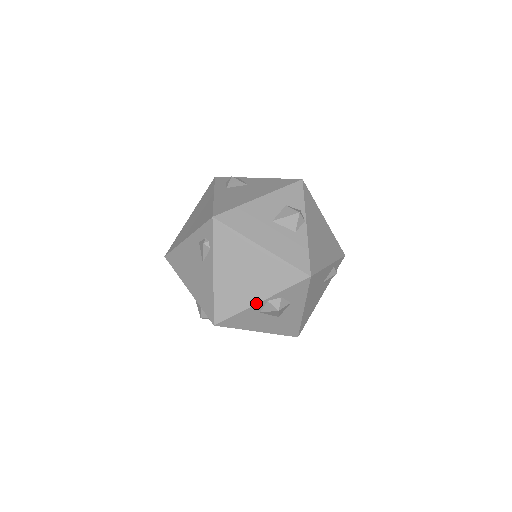
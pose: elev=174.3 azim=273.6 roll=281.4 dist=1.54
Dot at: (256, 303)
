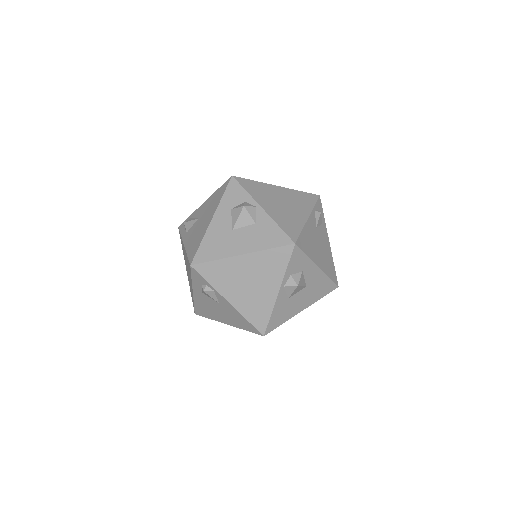
Dot at: occluded
